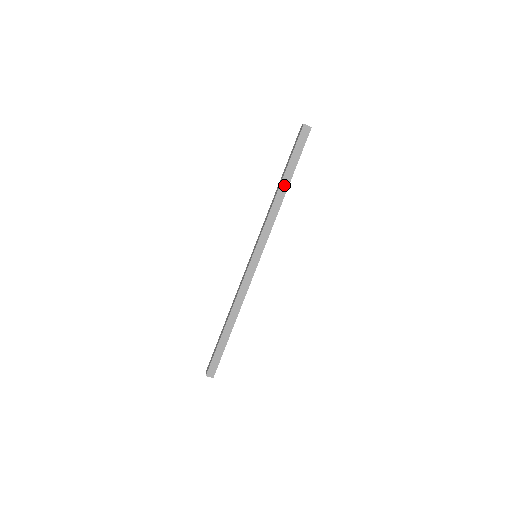
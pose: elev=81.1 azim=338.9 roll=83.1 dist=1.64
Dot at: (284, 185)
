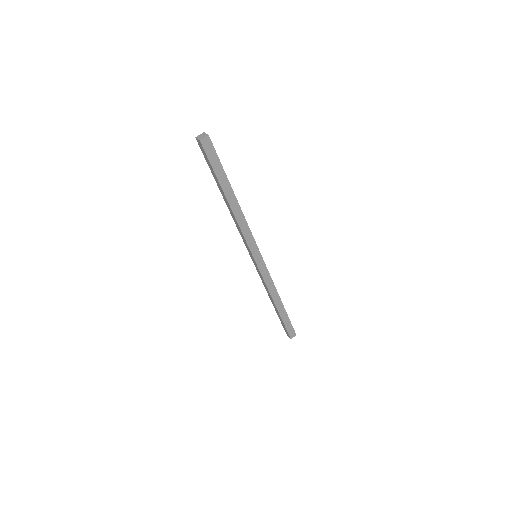
Dot at: (231, 198)
